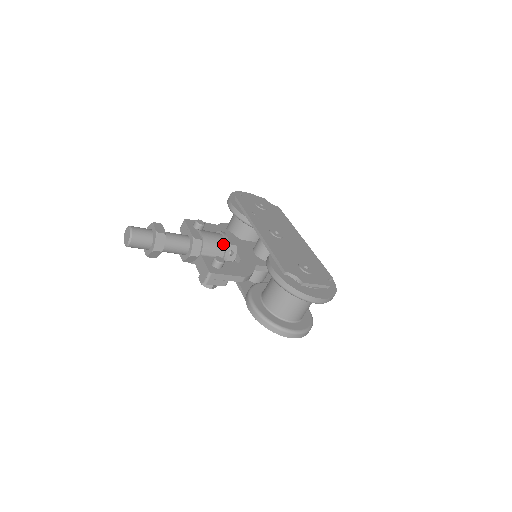
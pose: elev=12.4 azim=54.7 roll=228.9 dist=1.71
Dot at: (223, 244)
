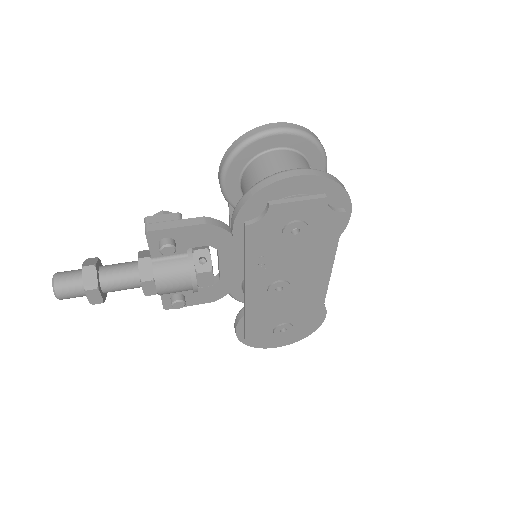
Dot at: occluded
